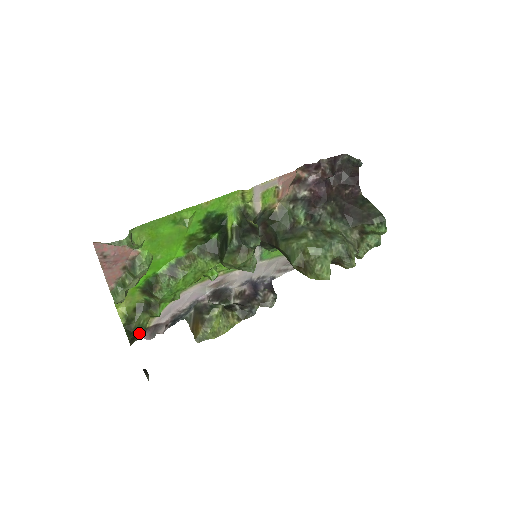
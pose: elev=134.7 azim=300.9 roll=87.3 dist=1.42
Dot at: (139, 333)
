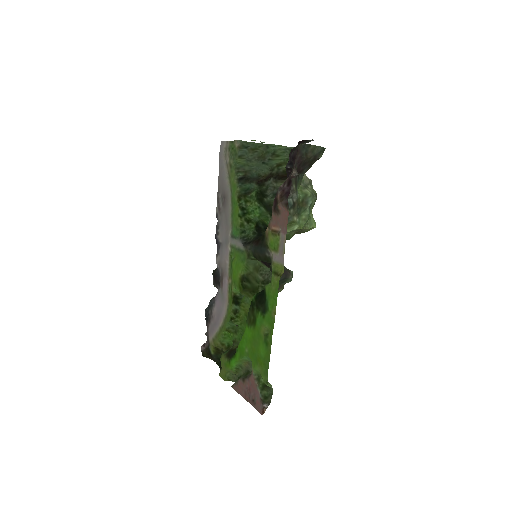
Dot at: occluded
